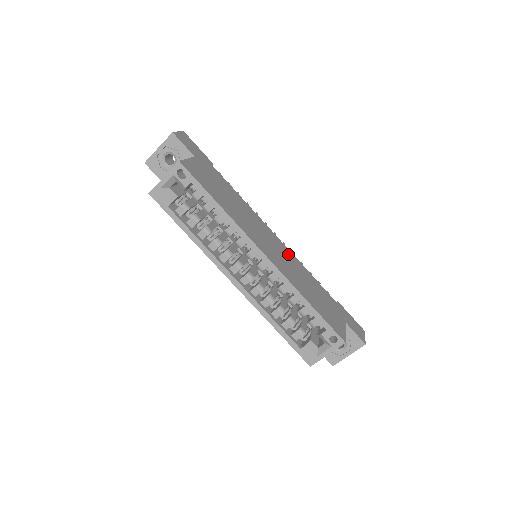
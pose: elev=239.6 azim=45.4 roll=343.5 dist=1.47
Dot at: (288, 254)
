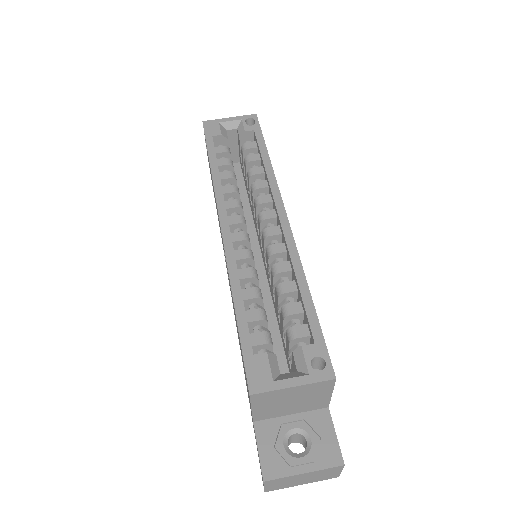
Dot at: occluded
